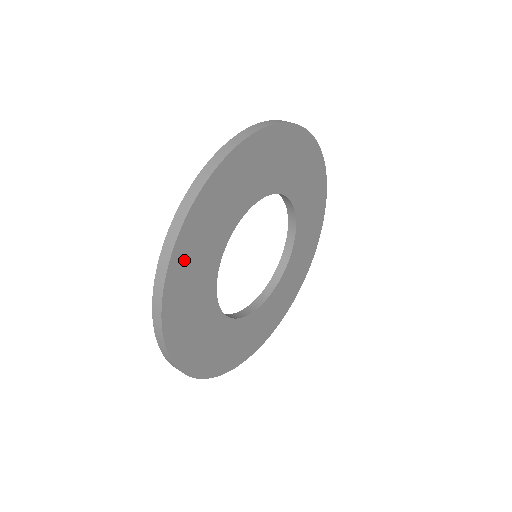
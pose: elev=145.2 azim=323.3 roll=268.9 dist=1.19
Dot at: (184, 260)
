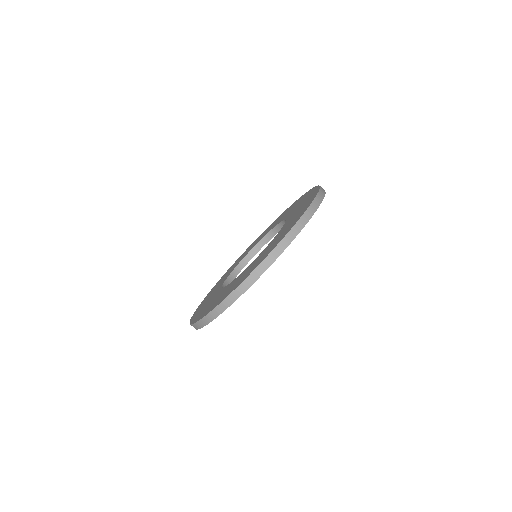
Dot at: occluded
